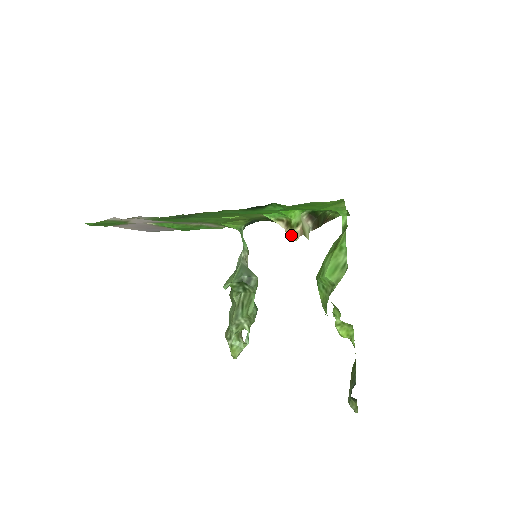
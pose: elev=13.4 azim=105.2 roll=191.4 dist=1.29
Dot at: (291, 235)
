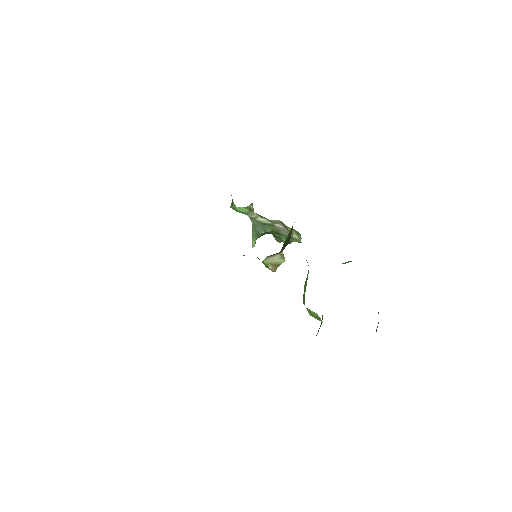
Dot at: occluded
